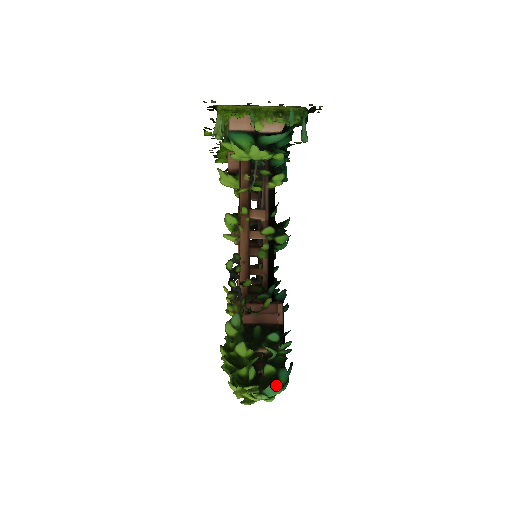
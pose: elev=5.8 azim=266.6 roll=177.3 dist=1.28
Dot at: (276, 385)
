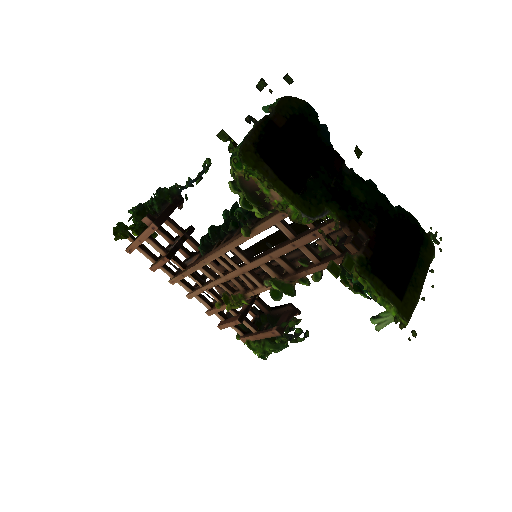
Dot at: occluded
